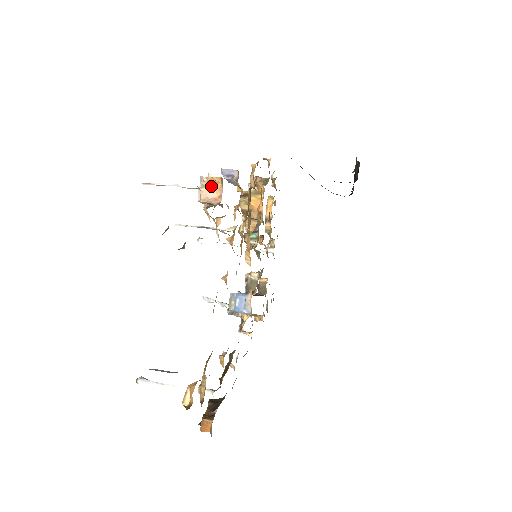
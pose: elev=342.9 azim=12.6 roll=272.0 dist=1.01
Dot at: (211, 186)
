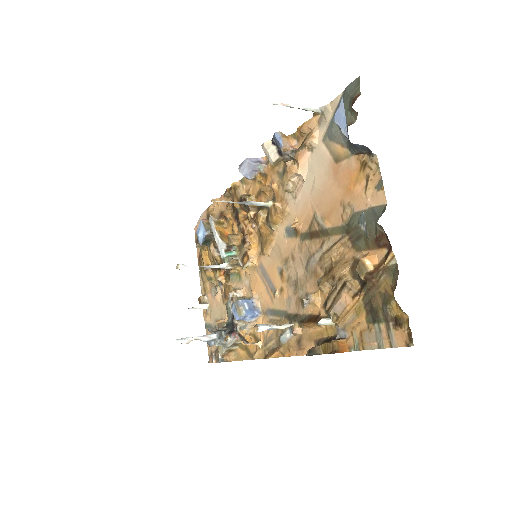
Dot at: (287, 138)
